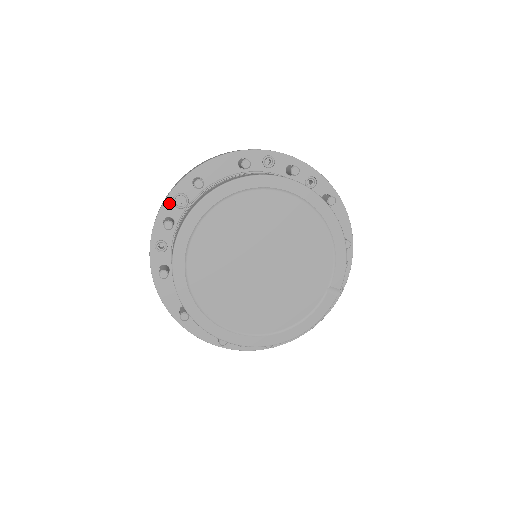
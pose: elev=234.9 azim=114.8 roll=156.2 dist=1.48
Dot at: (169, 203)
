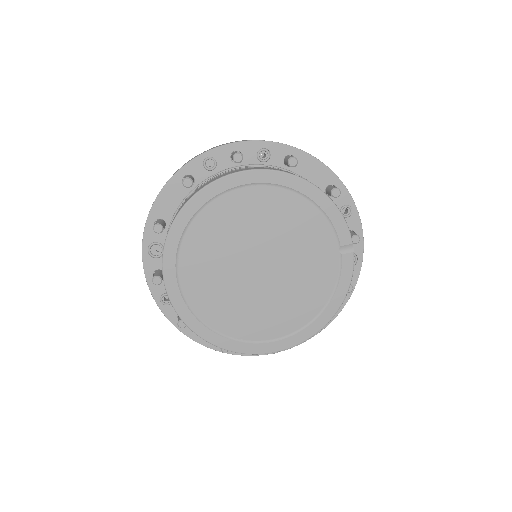
Dot at: (147, 258)
